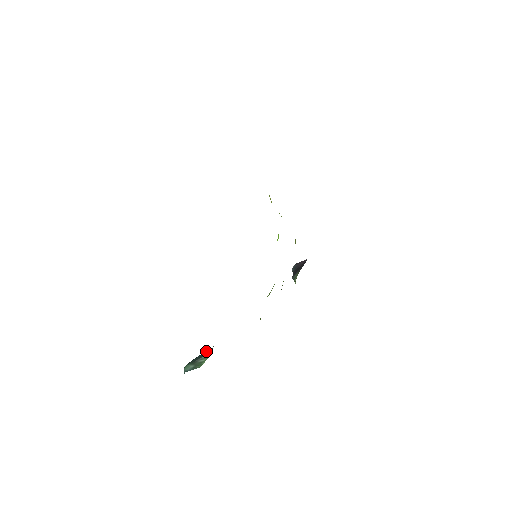
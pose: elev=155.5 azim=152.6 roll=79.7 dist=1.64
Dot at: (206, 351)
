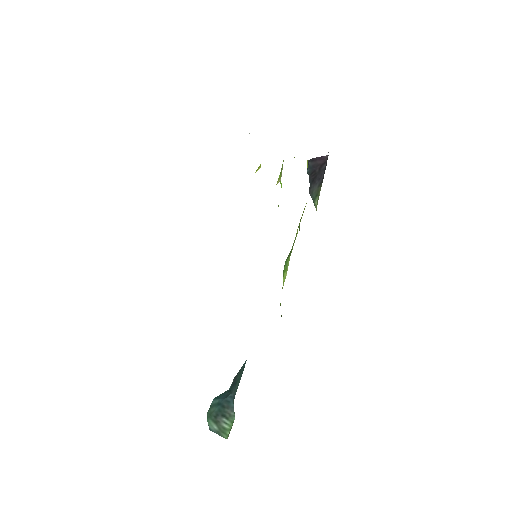
Dot at: (226, 400)
